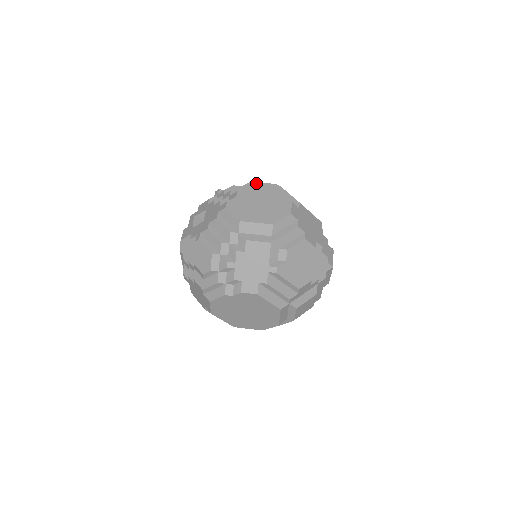
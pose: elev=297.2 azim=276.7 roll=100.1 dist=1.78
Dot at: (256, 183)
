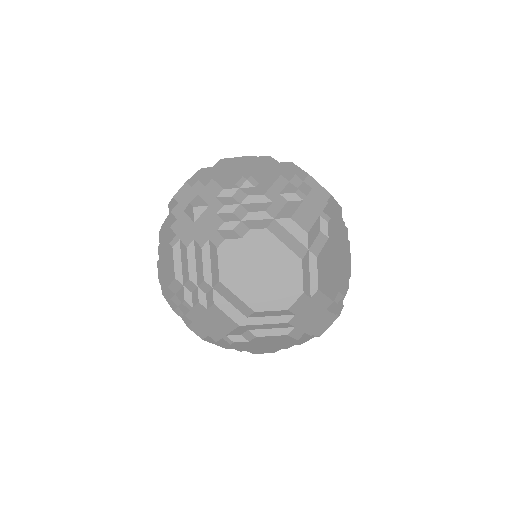
Dot at: (290, 221)
